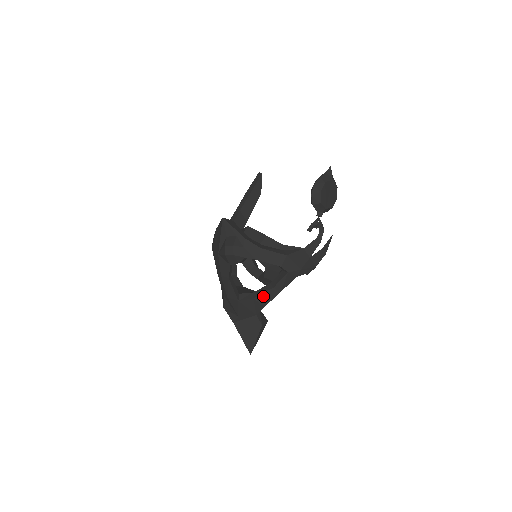
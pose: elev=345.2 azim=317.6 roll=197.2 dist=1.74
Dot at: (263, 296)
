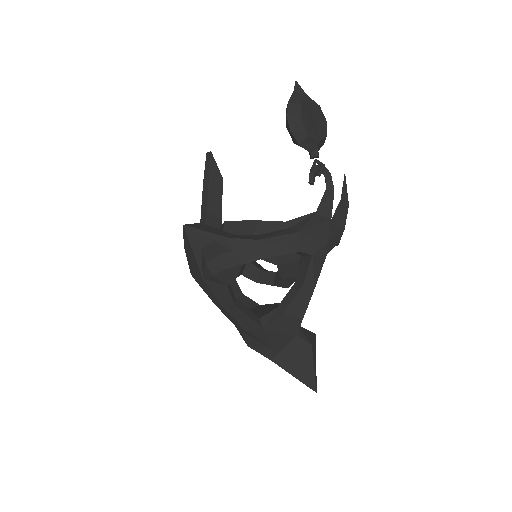
Dot at: (294, 305)
